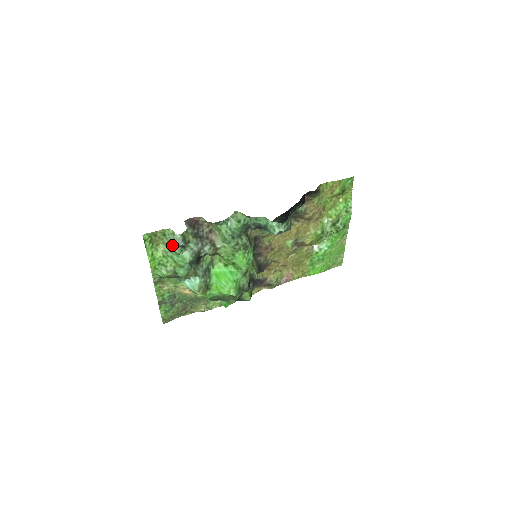
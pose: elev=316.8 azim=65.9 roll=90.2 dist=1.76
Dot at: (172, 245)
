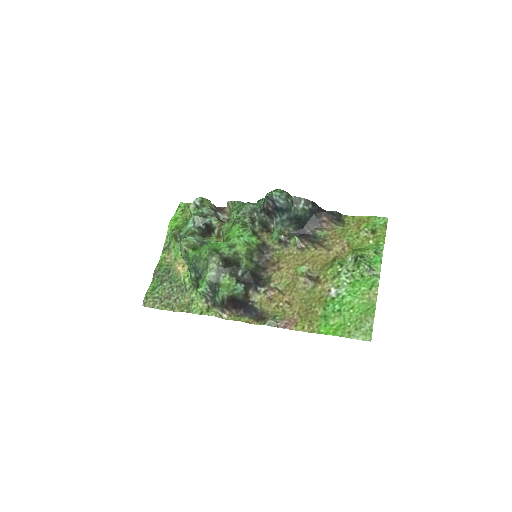
Dot at: occluded
